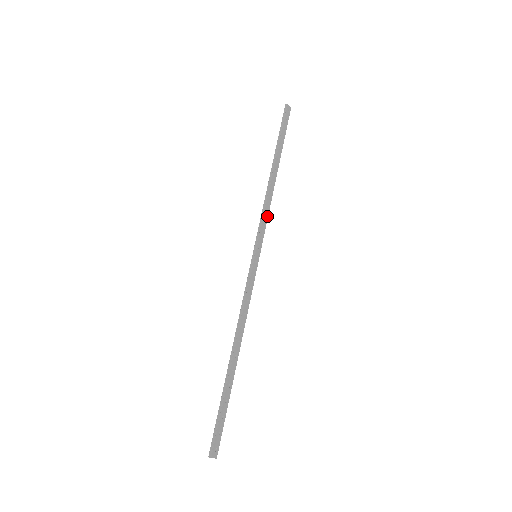
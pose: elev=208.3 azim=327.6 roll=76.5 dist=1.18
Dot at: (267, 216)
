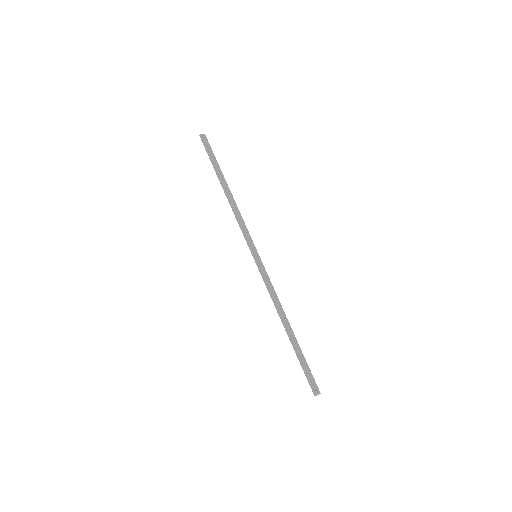
Dot at: (244, 224)
